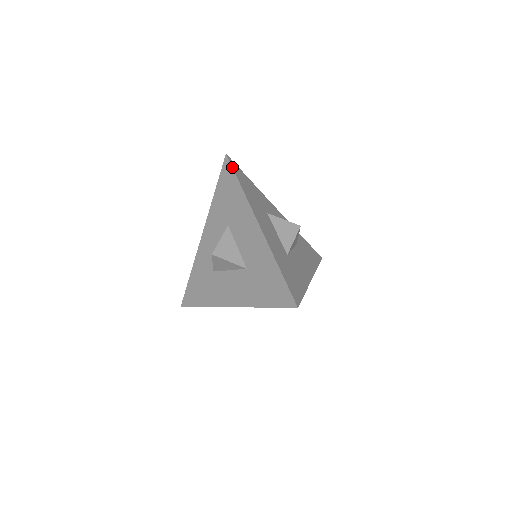
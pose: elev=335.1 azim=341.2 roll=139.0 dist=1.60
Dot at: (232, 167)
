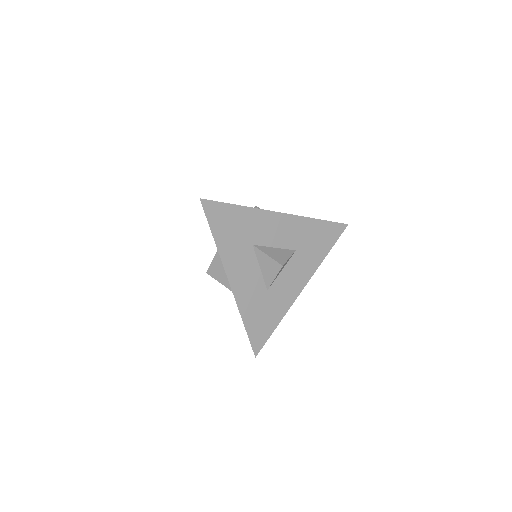
Dot at: occluded
